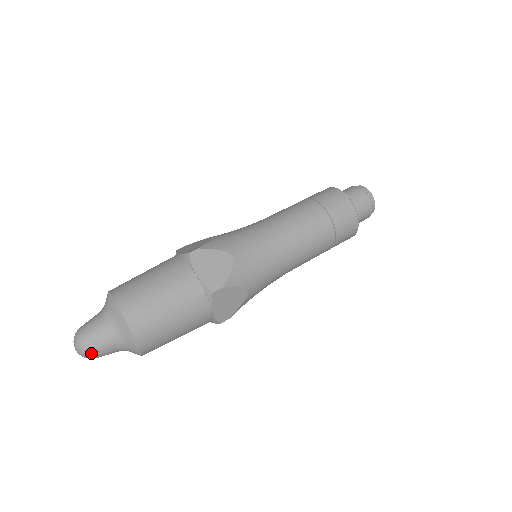
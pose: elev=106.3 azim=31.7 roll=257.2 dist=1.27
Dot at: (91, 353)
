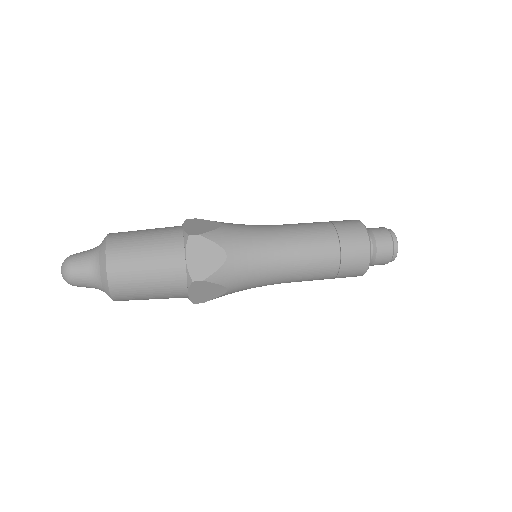
Dot at: (71, 282)
